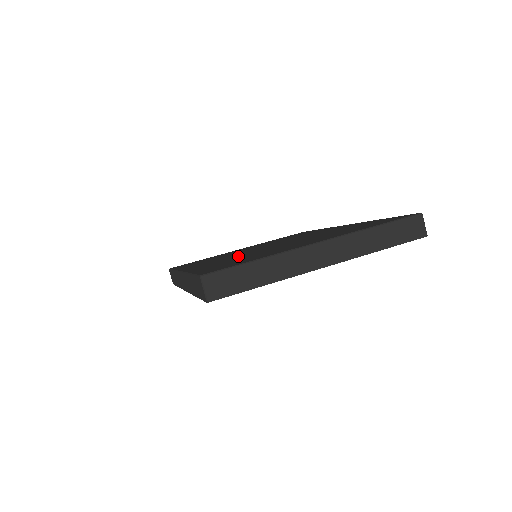
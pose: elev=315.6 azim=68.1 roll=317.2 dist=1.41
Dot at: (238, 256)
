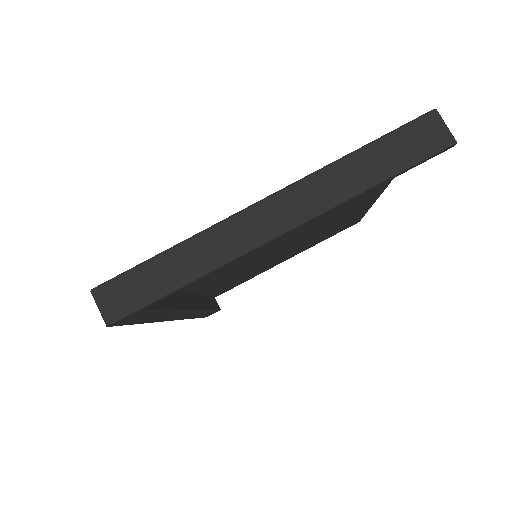
Dot at: occluded
